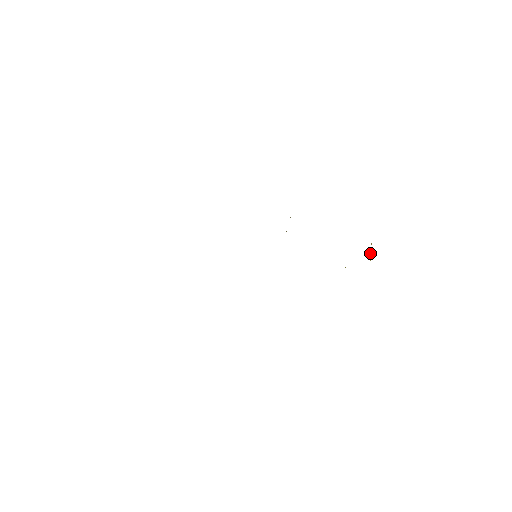
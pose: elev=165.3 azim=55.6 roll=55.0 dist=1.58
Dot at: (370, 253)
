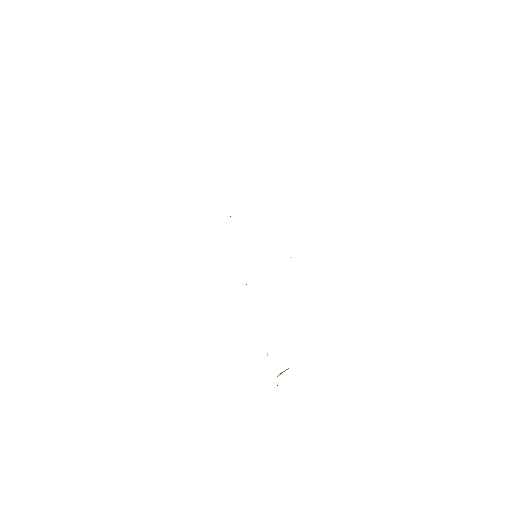
Dot at: (282, 372)
